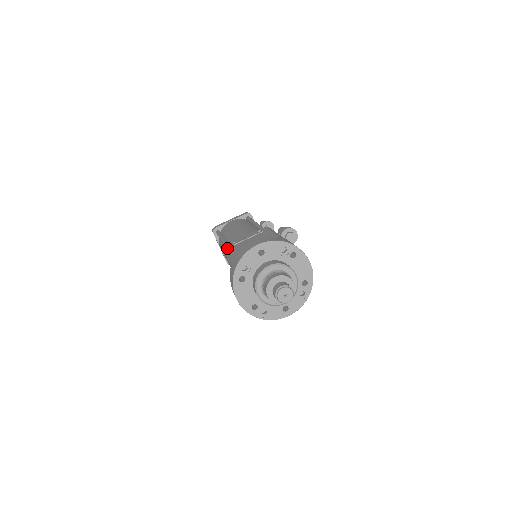
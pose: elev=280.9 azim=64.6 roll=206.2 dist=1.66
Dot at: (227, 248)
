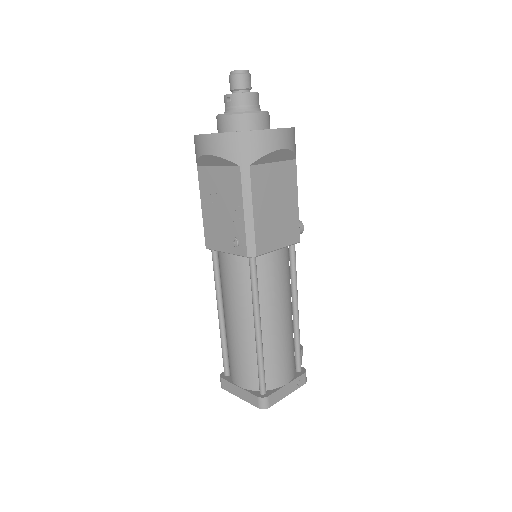
Dot at: occluded
